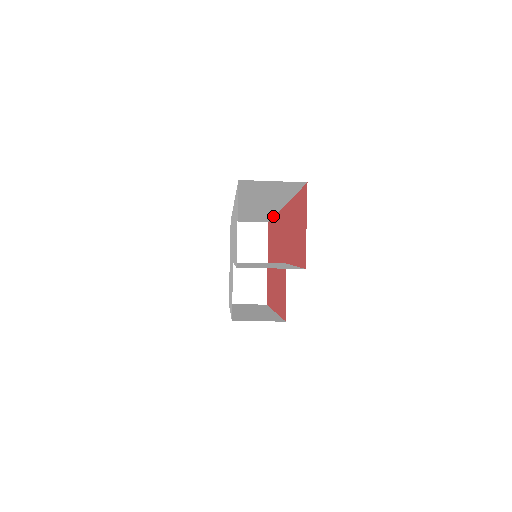
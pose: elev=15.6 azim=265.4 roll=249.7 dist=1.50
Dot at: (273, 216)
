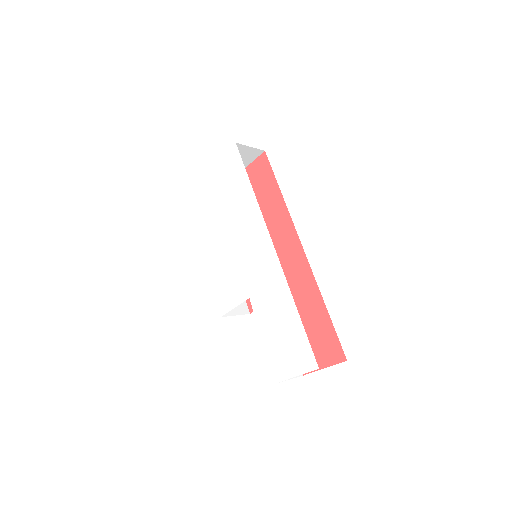
Dot at: occluded
